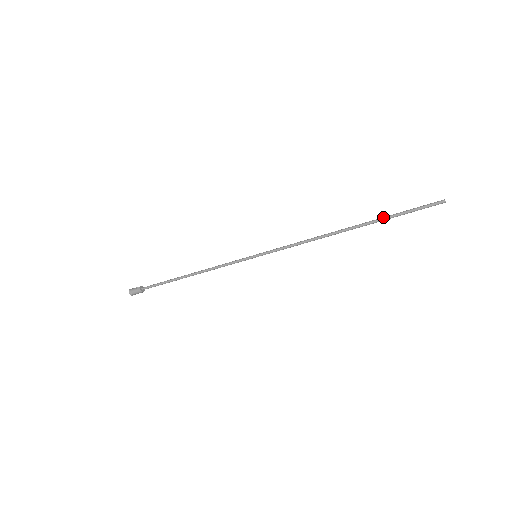
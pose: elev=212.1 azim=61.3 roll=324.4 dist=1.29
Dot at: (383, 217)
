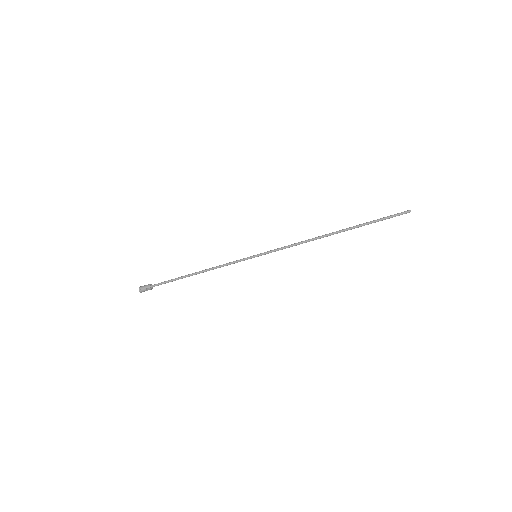
Dot at: (363, 223)
